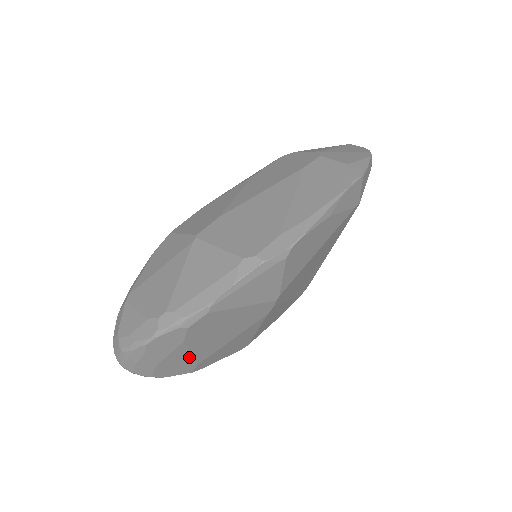
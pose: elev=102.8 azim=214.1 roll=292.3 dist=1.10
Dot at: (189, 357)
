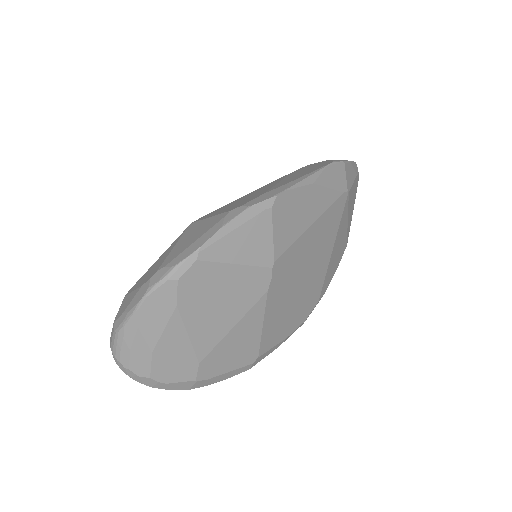
Dot at: (187, 343)
